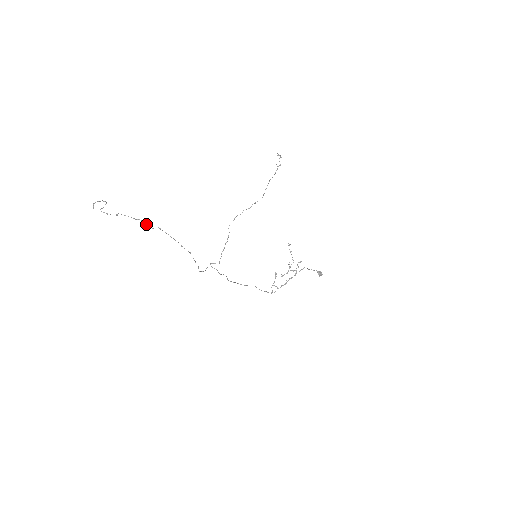
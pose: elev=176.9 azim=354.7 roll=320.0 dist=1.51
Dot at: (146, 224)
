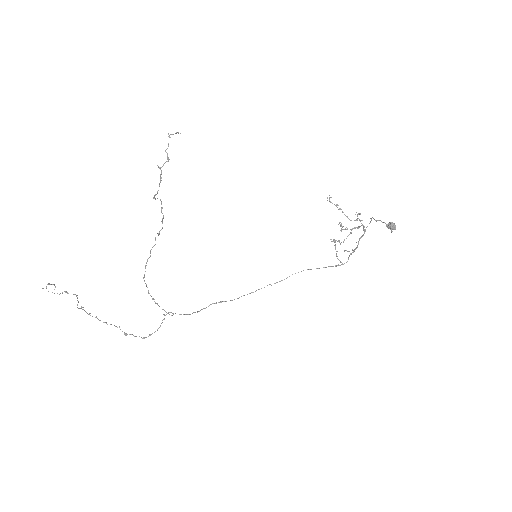
Dot at: (78, 302)
